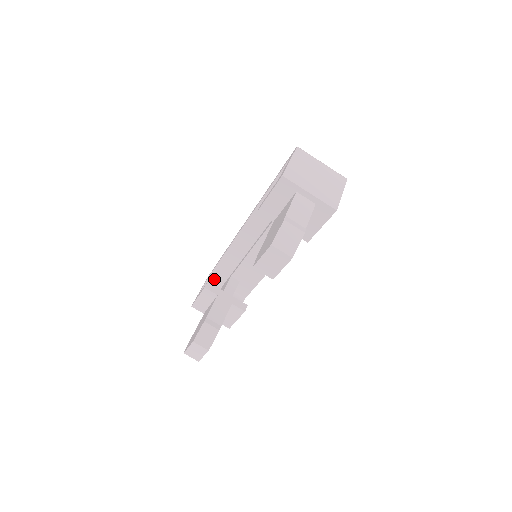
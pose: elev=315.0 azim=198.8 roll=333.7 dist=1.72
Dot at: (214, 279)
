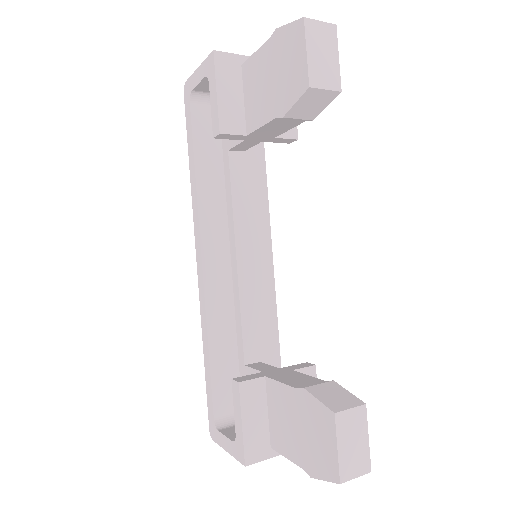
Dot at: (224, 417)
